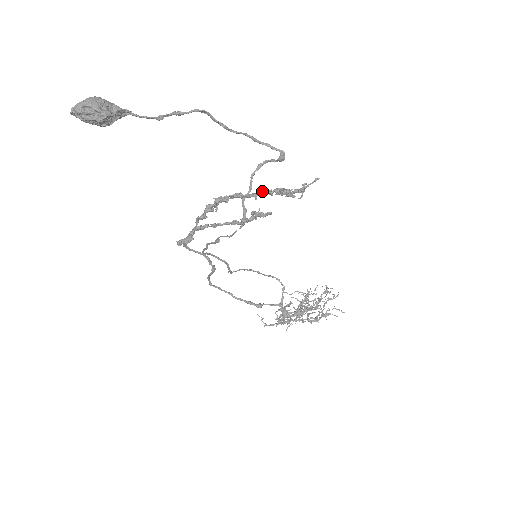
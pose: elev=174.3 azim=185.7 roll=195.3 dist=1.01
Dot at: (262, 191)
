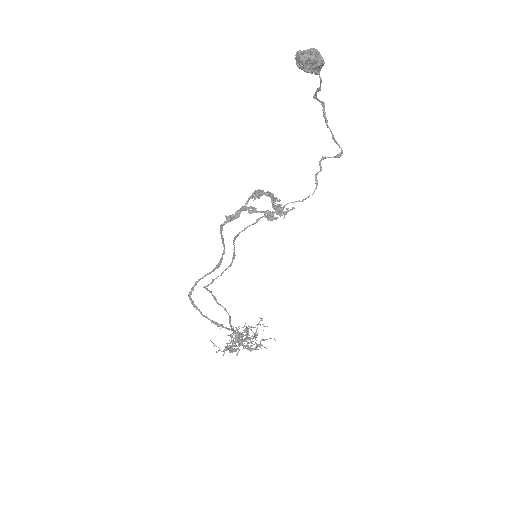
Dot at: occluded
